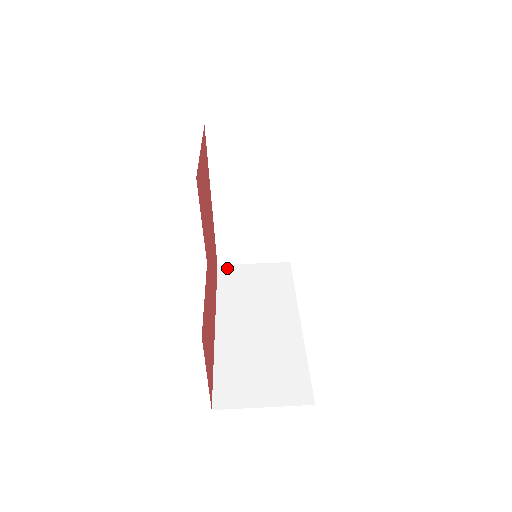
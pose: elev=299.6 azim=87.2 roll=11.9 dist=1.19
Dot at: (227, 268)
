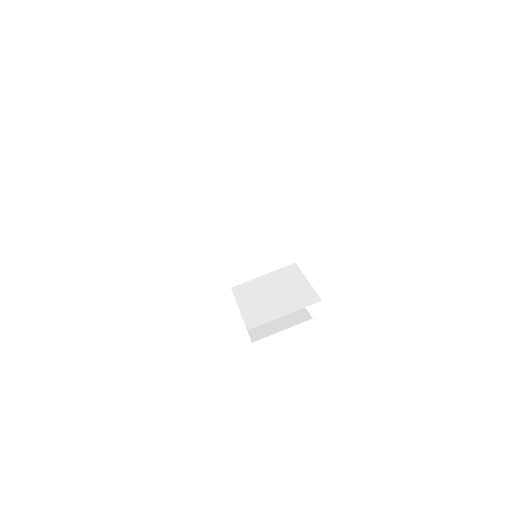
Dot at: (203, 191)
